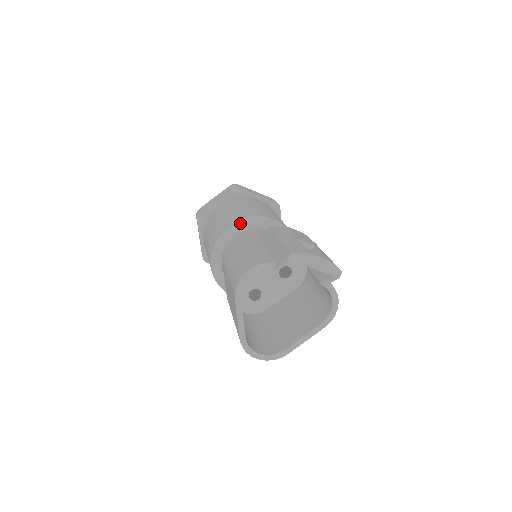
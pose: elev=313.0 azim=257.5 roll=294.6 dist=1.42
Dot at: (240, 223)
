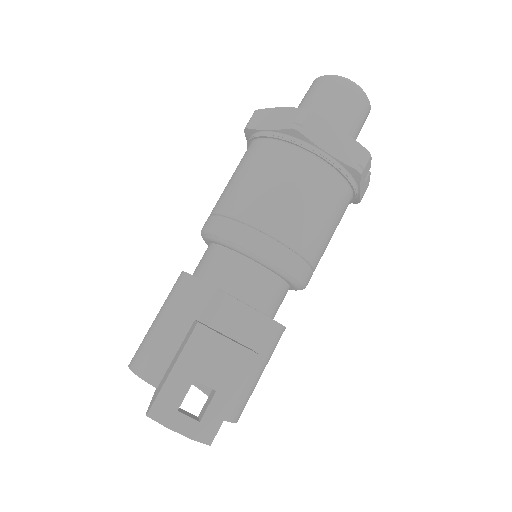
Dot at: (223, 240)
